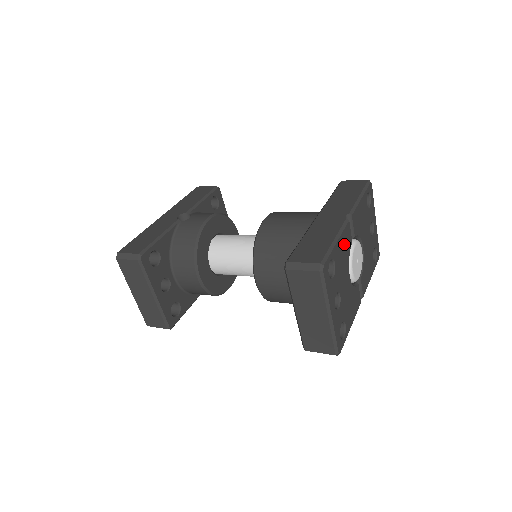
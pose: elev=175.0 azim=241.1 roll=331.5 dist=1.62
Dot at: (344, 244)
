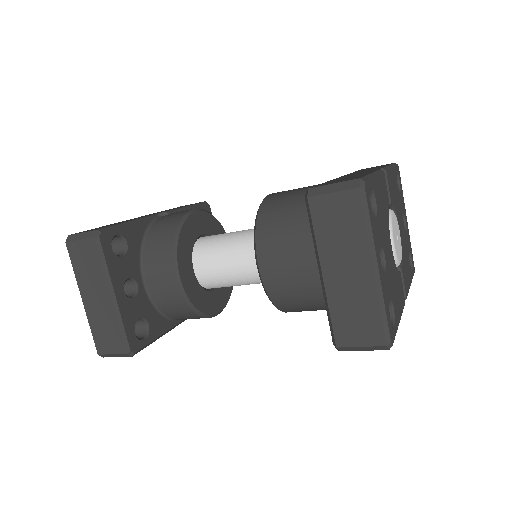
Dot at: (382, 193)
